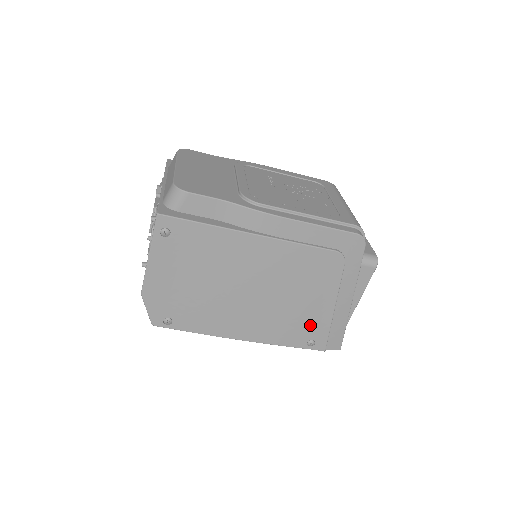
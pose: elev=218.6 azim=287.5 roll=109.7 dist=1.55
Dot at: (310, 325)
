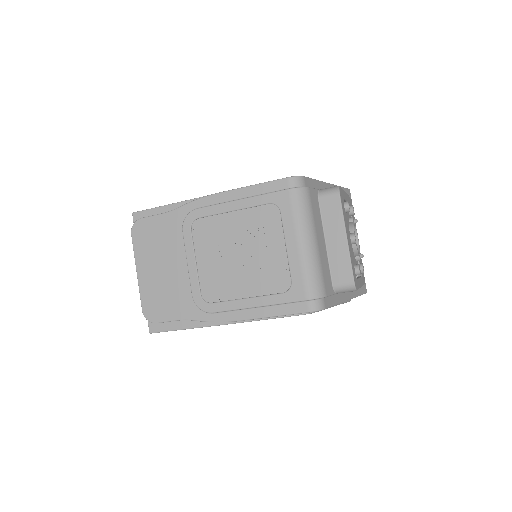
Dot at: occluded
